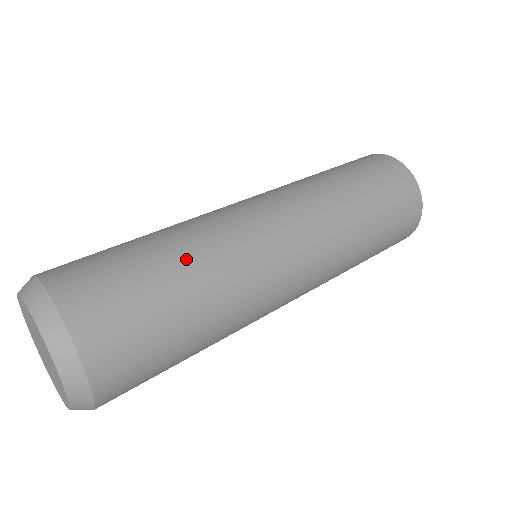
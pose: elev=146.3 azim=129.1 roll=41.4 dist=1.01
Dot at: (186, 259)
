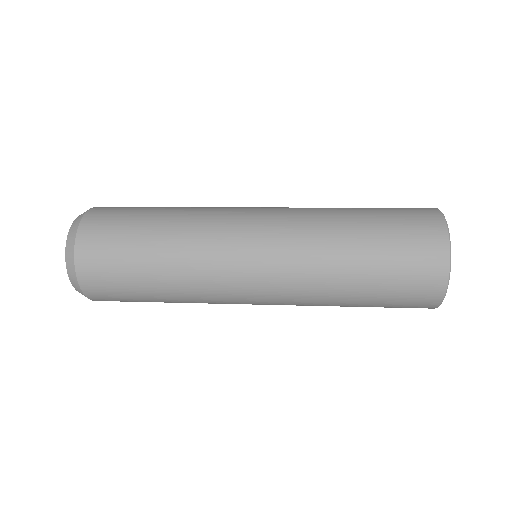
Dot at: occluded
